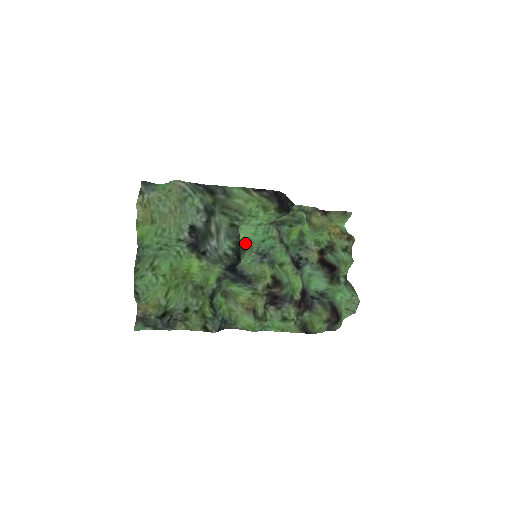
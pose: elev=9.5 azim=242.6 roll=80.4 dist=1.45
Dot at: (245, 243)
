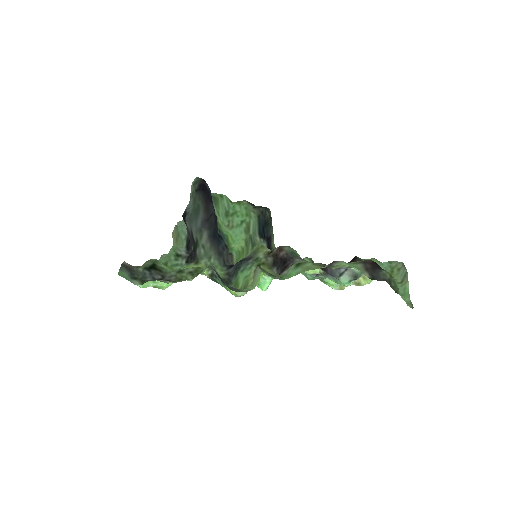
Dot at: occluded
